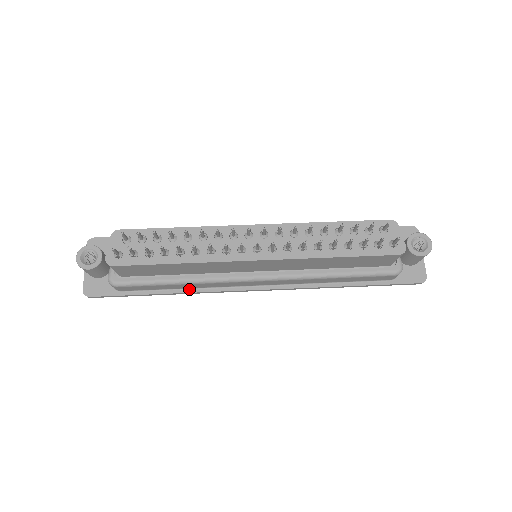
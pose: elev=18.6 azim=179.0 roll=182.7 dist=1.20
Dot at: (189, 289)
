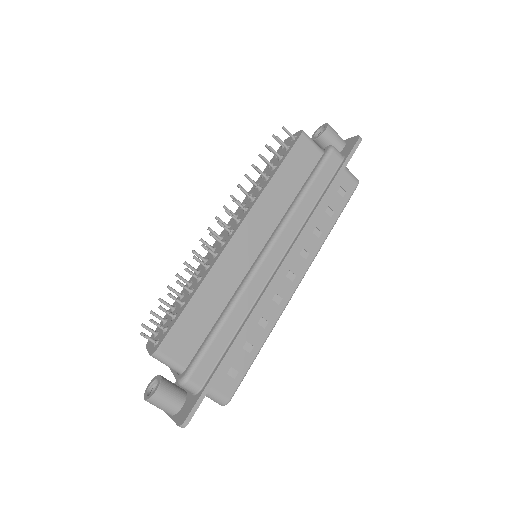
Dot at: (243, 323)
